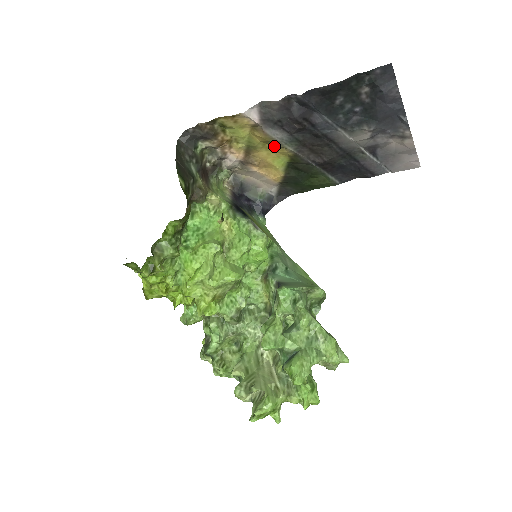
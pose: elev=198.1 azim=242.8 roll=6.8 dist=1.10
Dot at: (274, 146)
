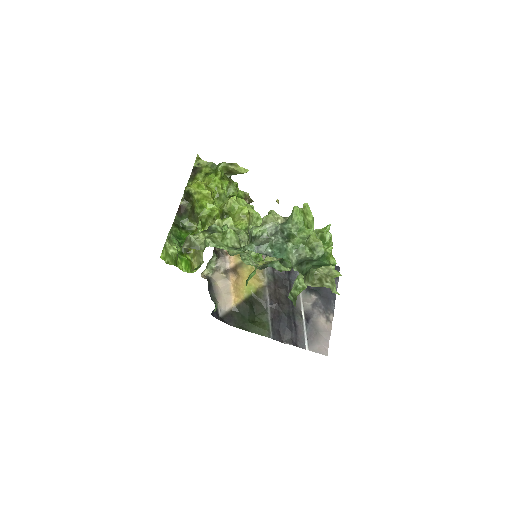
Dot at: (256, 274)
